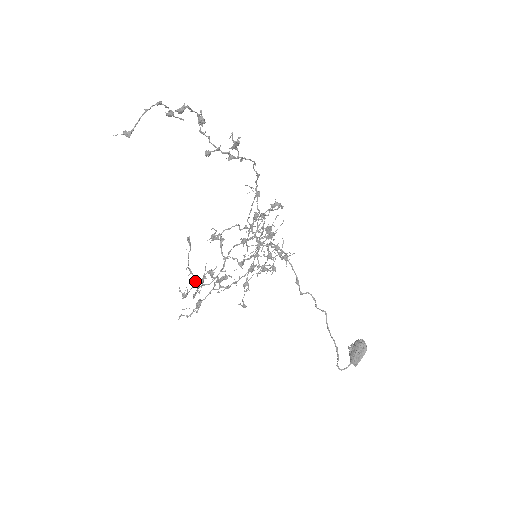
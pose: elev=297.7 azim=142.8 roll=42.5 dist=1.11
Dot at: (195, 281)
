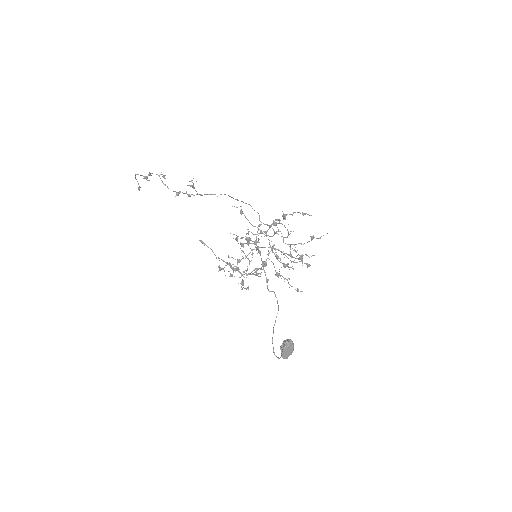
Dot at: (231, 267)
